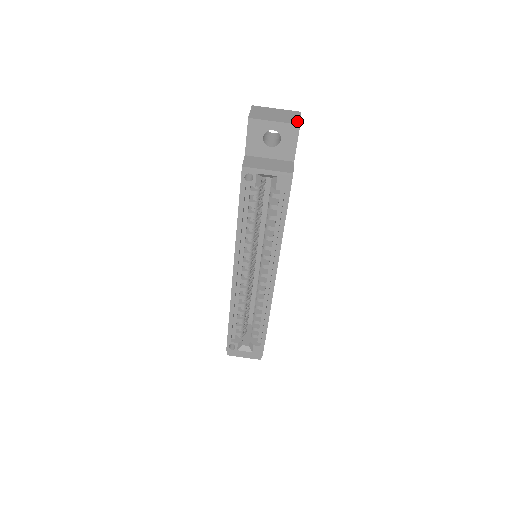
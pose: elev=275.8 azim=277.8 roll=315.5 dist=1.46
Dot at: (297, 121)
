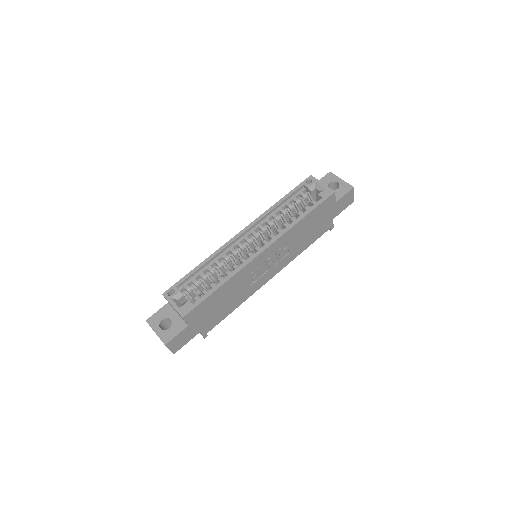
Dot at: (353, 189)
